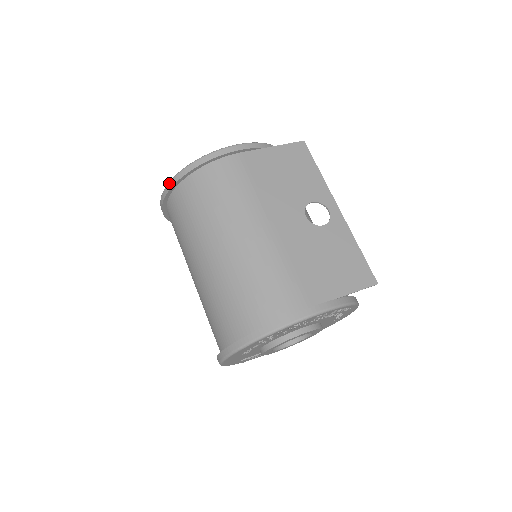
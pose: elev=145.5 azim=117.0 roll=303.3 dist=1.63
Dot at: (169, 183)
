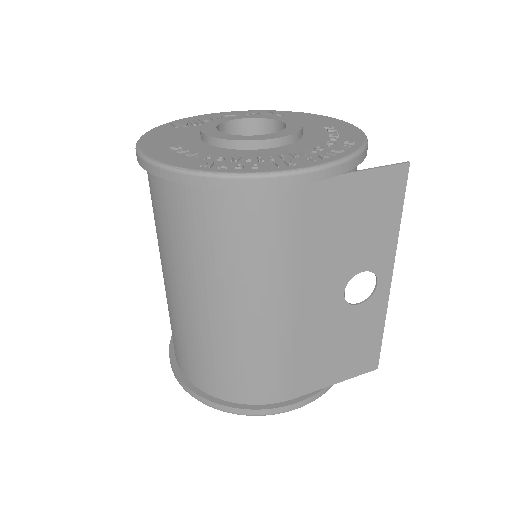
Dot at: (160, 168)
